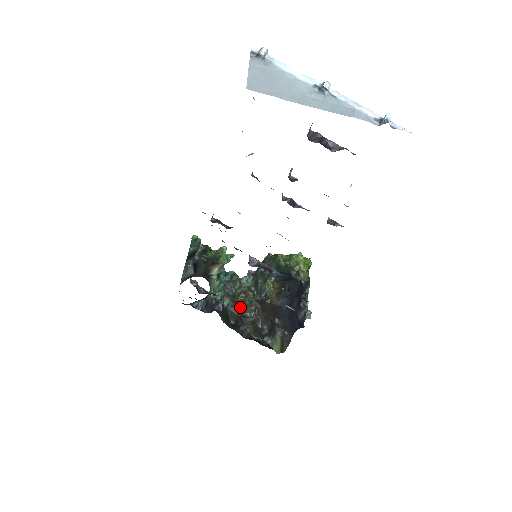
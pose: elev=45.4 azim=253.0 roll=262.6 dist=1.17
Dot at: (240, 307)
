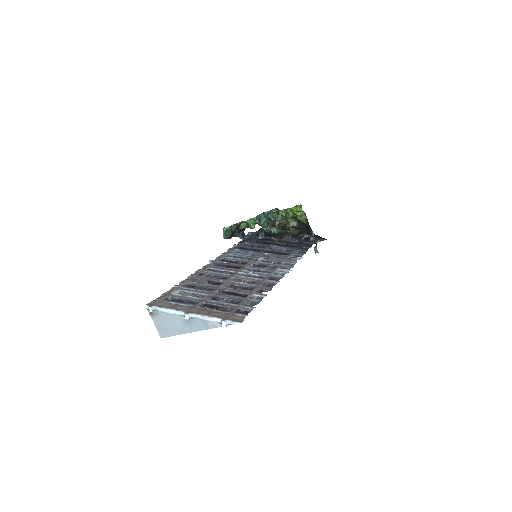
Dot at: (286, 228)
